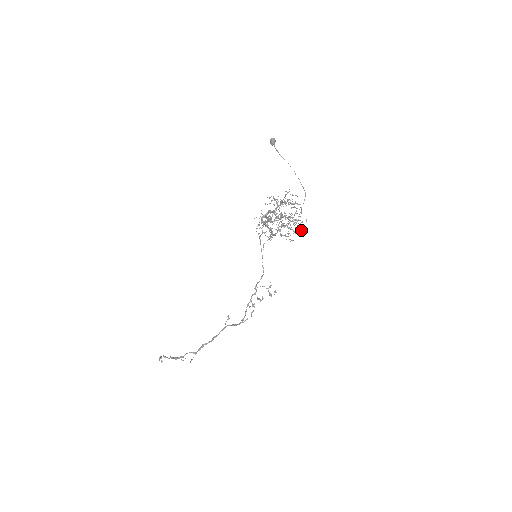
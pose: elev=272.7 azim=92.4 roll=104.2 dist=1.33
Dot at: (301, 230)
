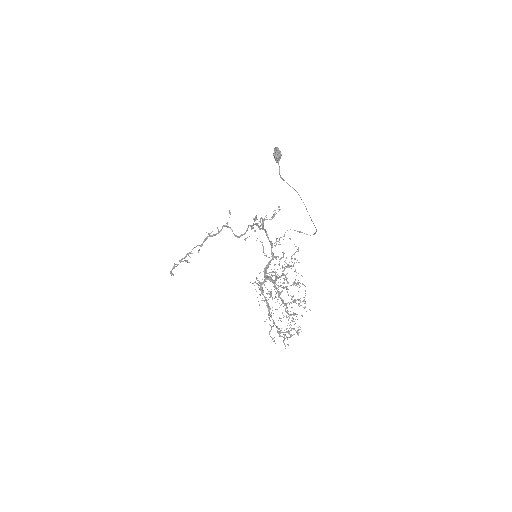
Dot at: occluded
